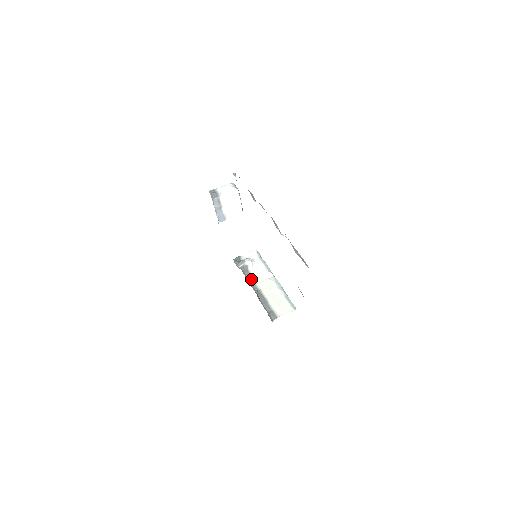
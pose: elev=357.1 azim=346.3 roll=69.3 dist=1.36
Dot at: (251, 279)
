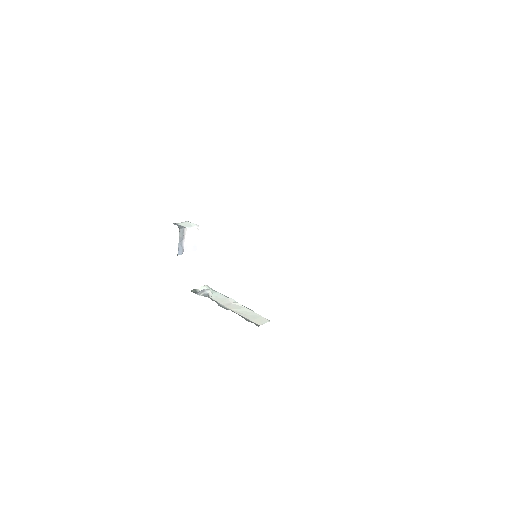
Dot at: (217, 303)
